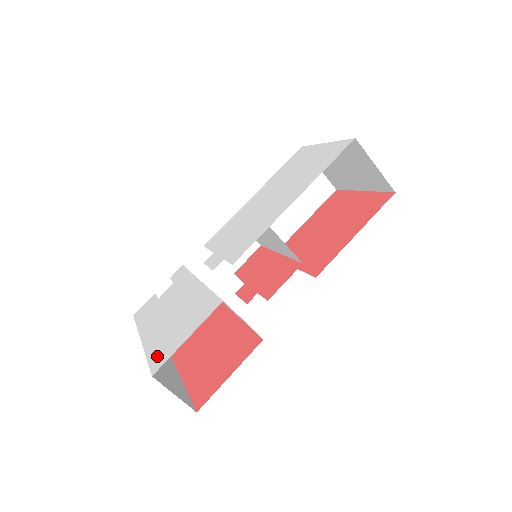
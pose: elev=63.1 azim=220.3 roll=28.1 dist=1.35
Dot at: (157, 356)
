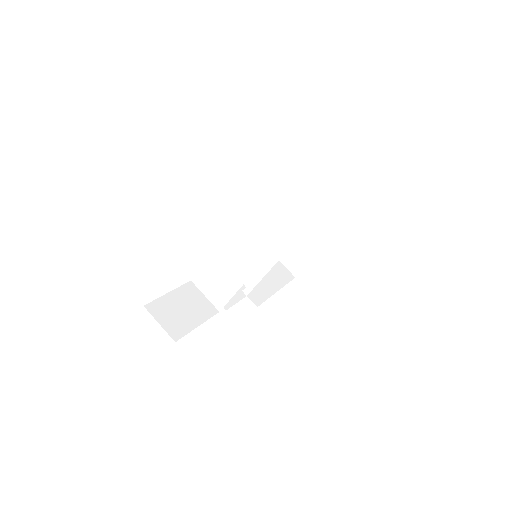
Dot at: occluded
